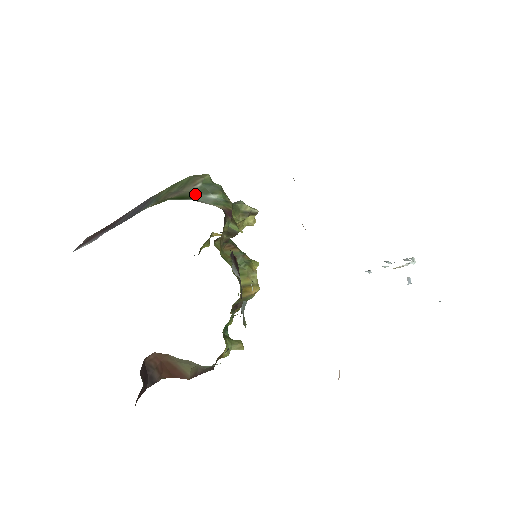
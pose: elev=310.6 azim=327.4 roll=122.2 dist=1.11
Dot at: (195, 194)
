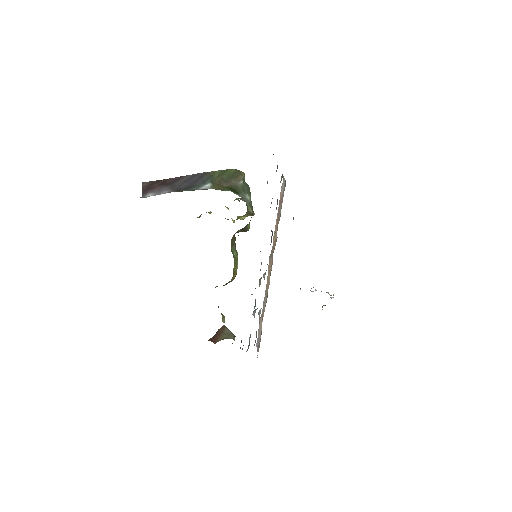
Dot at: (240, 190)
